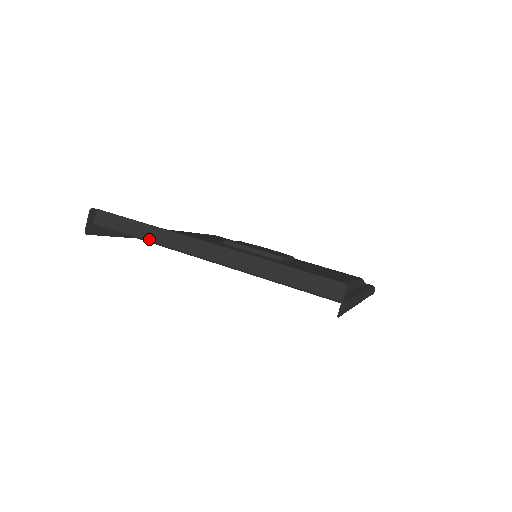
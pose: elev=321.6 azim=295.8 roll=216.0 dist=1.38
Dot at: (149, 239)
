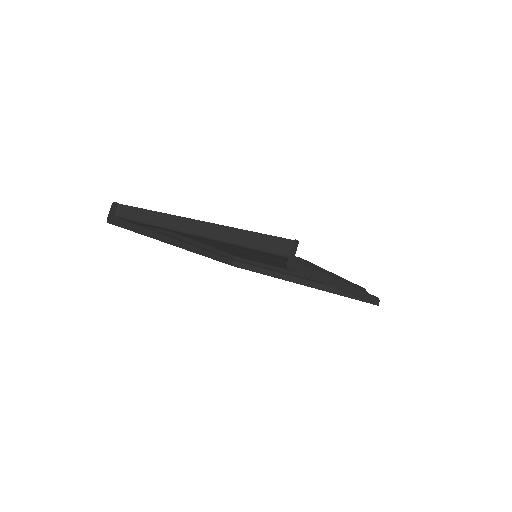
Dot at: (153, 222)
